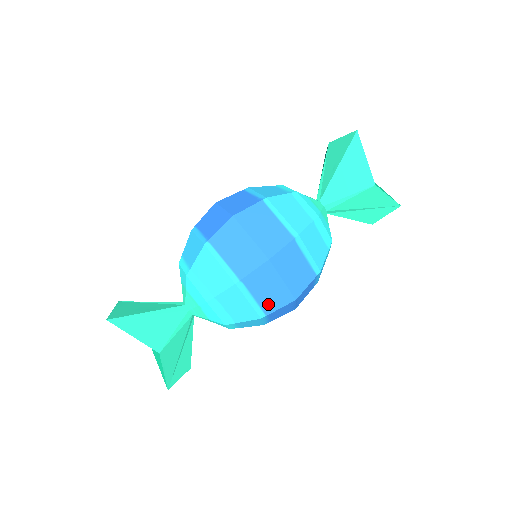
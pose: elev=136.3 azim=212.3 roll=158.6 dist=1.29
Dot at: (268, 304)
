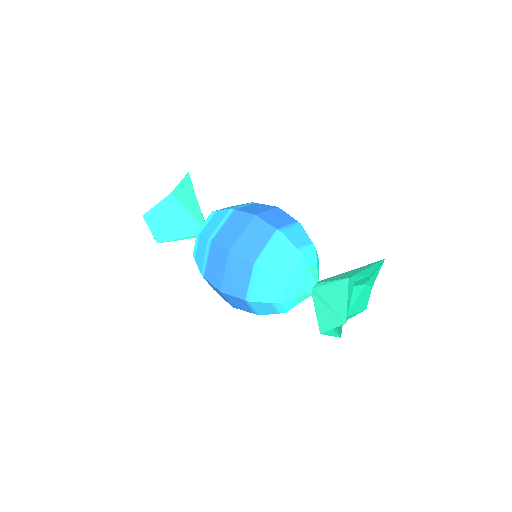
Dot at: (221, 237)
